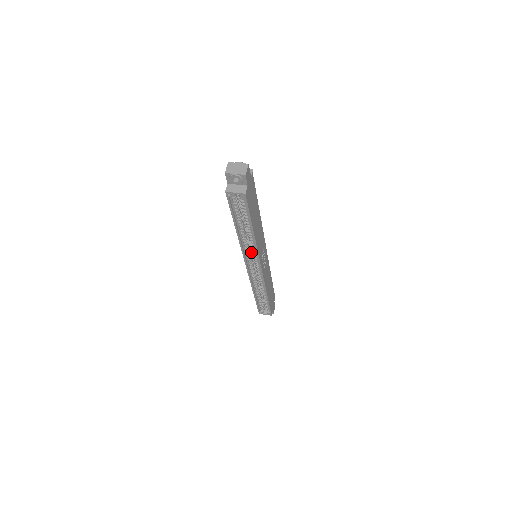
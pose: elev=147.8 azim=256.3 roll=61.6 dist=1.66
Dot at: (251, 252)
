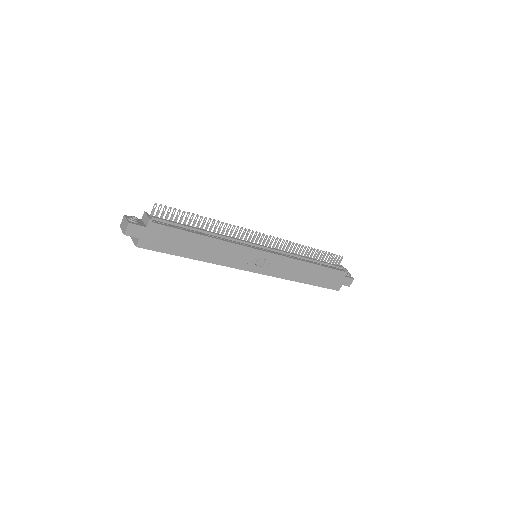
Dot at: occluded
